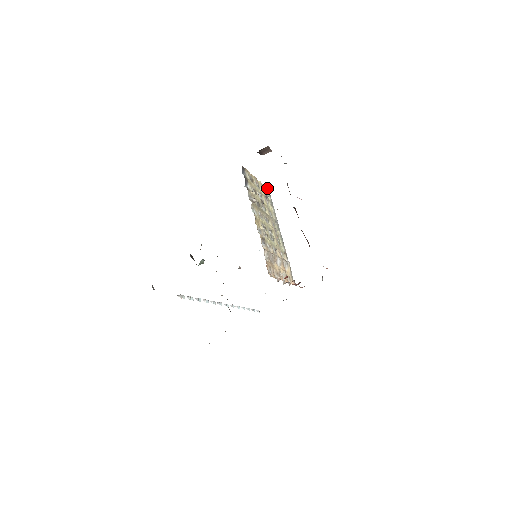
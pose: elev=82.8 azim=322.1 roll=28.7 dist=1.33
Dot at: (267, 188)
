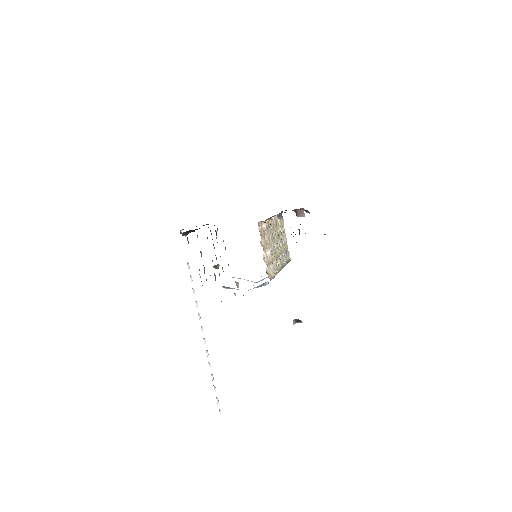
Dot at: (290, 259)
